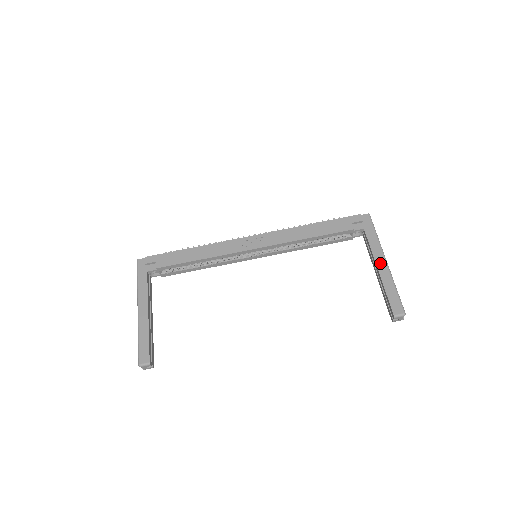
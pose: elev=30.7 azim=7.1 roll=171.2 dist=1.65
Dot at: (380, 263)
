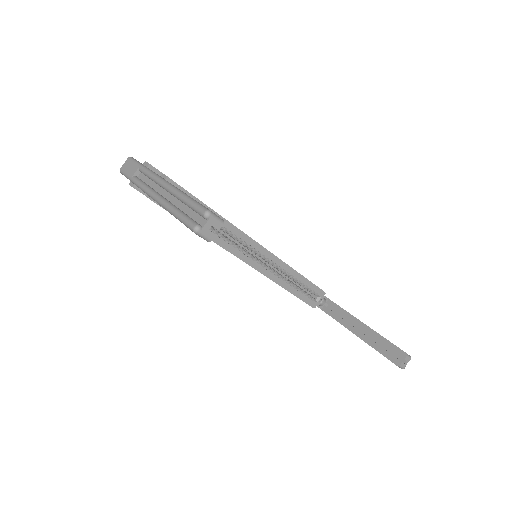
Dot at: occluded
